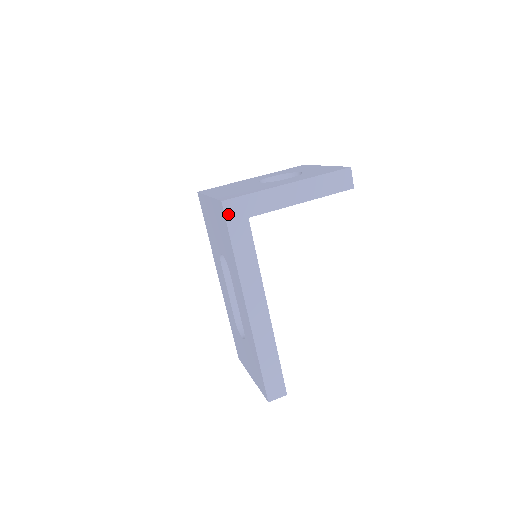
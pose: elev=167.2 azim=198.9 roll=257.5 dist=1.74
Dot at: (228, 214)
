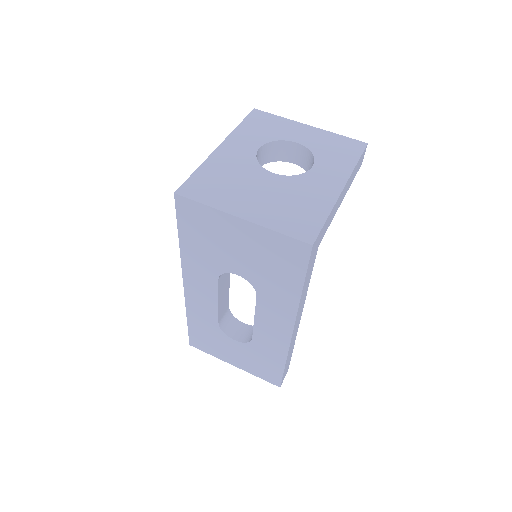
Dot at: (311, 255)
